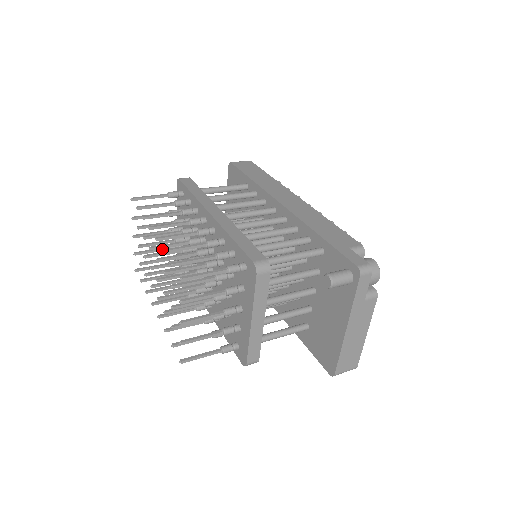
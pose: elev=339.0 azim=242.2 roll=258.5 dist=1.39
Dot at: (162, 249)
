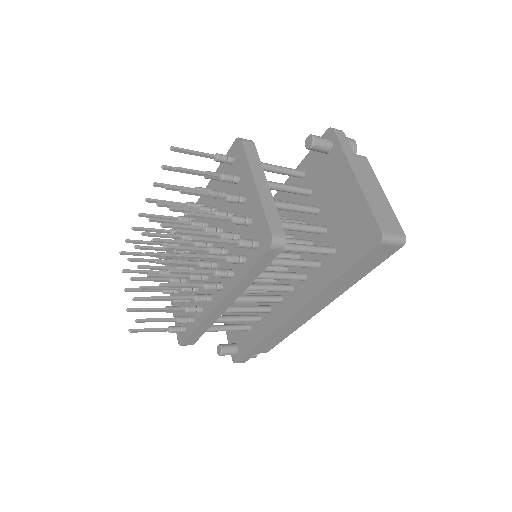
Dot at: occluded
